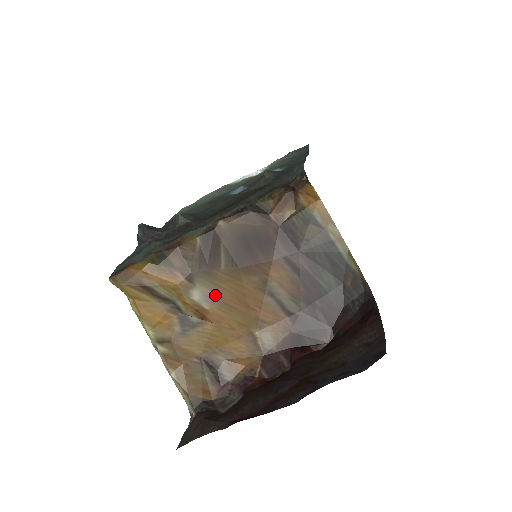
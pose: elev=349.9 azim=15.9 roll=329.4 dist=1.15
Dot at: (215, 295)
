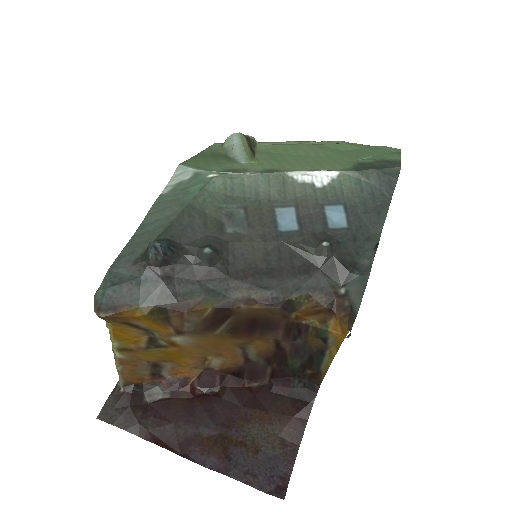
Dot at: (194, 342)
